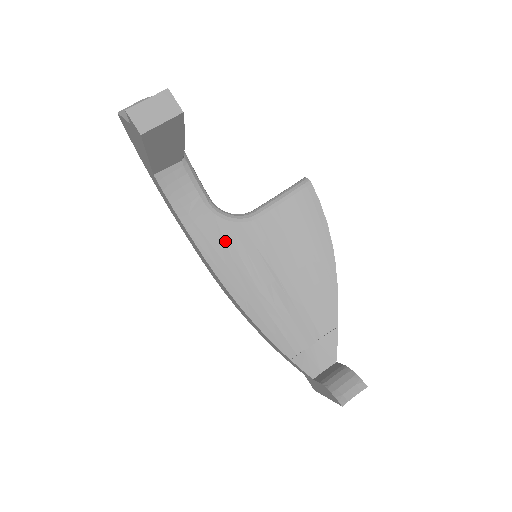
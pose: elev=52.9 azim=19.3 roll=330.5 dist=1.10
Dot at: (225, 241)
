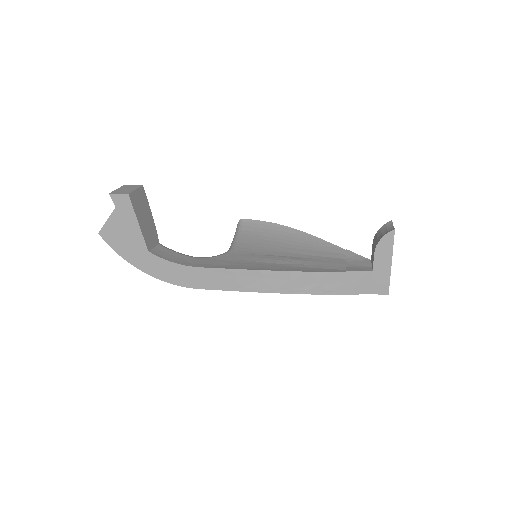
Dot at: (229, 261)
